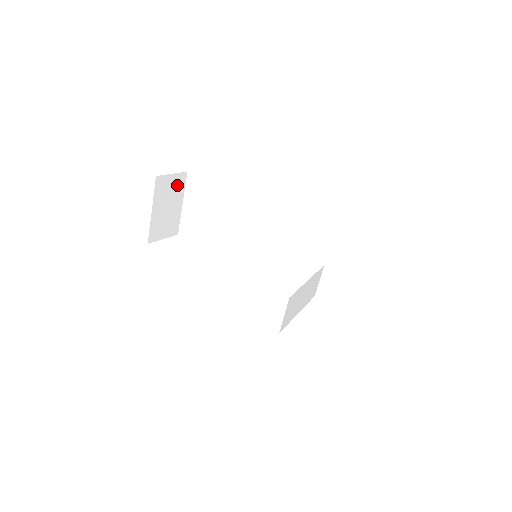
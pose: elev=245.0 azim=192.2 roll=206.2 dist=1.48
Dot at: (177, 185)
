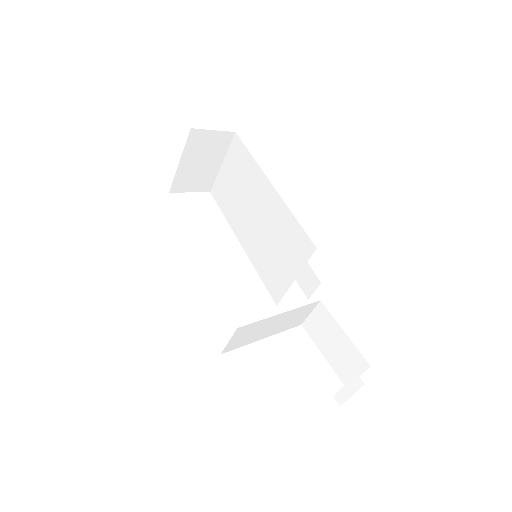
Dot at: (218, 143)
